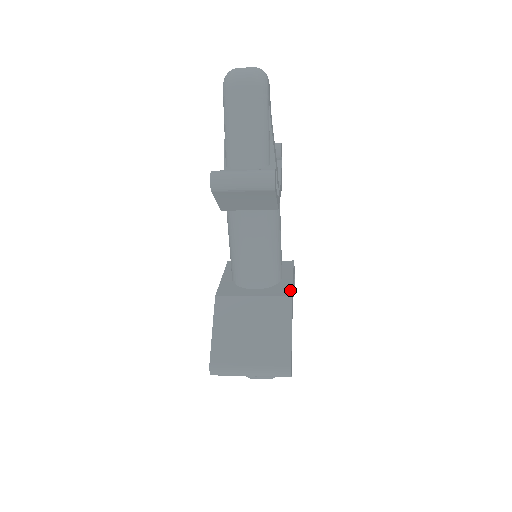
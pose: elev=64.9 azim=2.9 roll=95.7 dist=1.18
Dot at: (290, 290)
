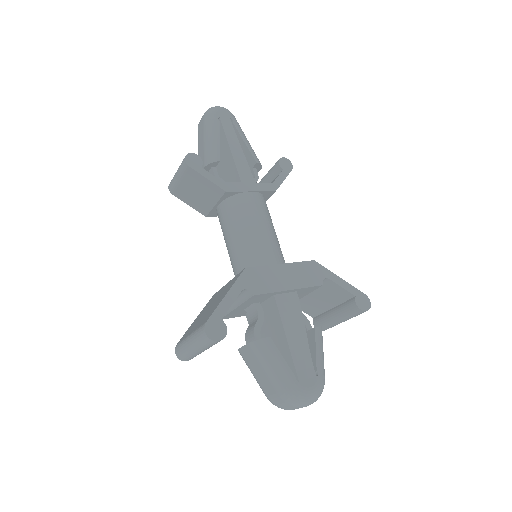
Dot at: (255, 267)
